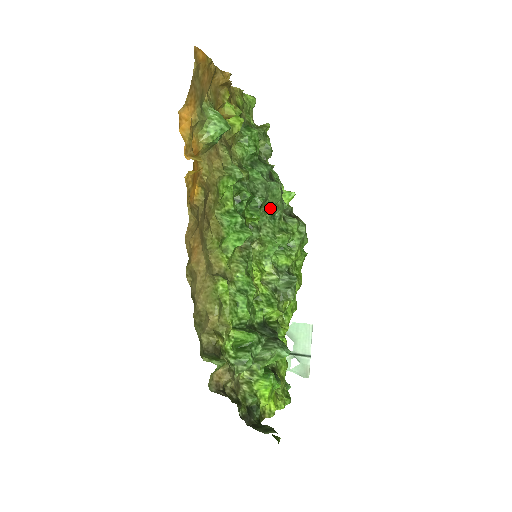
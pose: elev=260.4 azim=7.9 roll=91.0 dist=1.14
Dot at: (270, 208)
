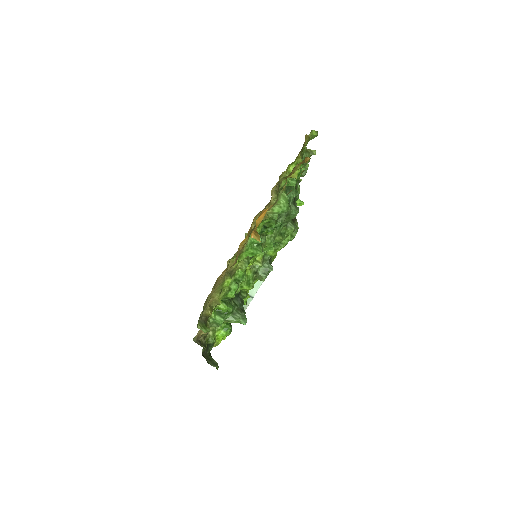
Dot at: (282, 223)
